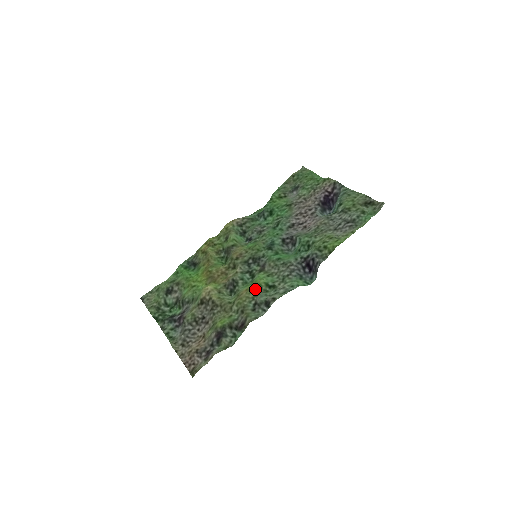
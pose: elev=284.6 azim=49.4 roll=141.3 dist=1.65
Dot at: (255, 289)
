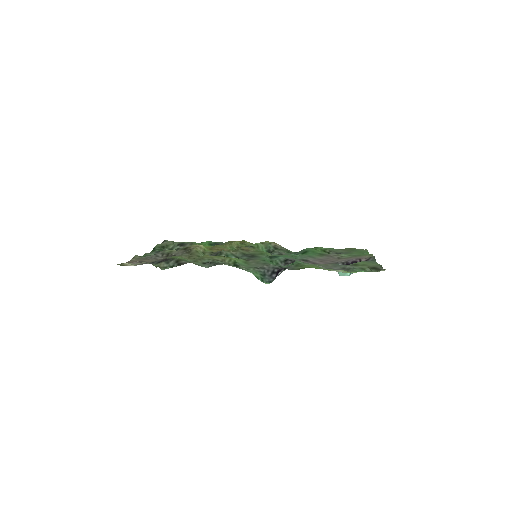
Dot at: (223, 258)
